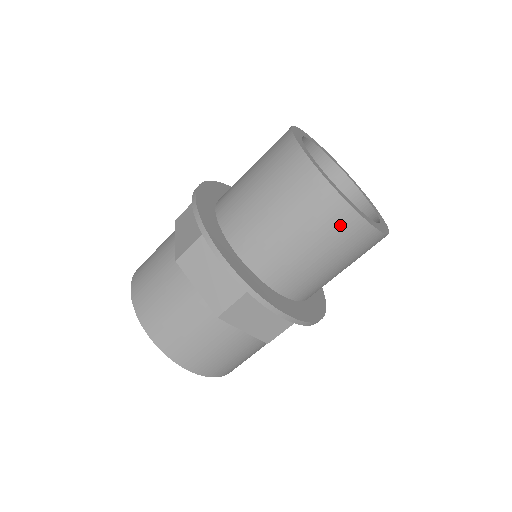
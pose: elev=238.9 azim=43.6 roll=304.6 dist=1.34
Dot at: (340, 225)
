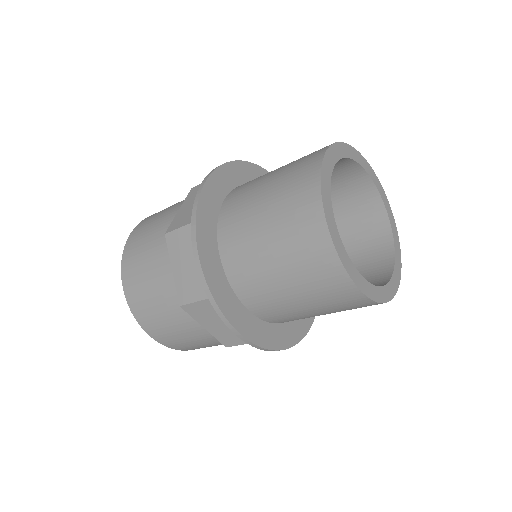
Dot at: (326, 277)
